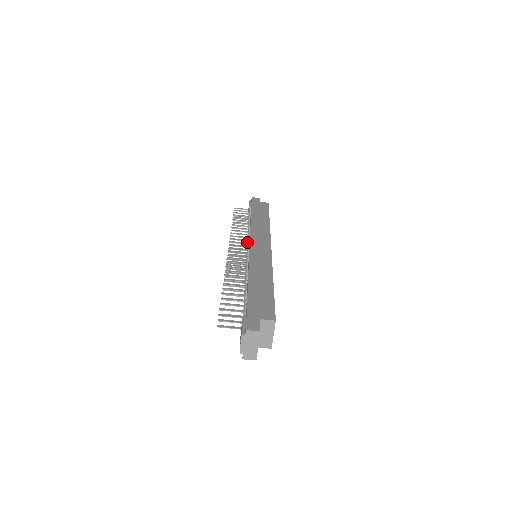
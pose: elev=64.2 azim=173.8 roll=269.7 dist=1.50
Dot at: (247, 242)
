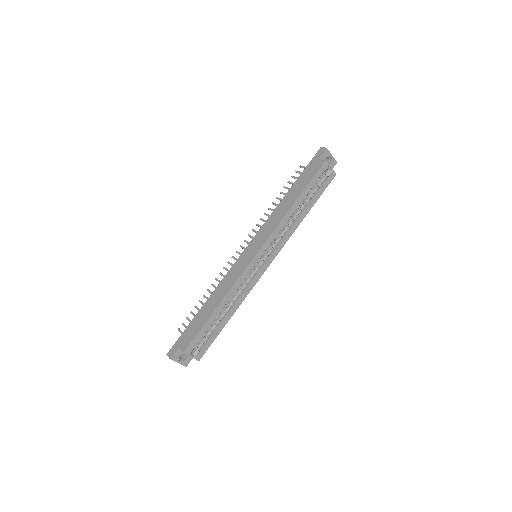
Dot at: occluded
